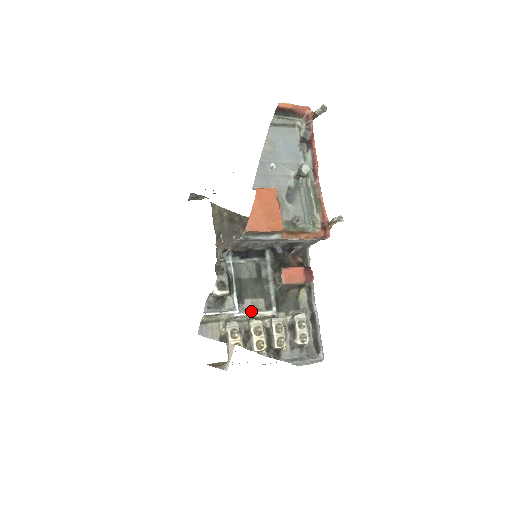
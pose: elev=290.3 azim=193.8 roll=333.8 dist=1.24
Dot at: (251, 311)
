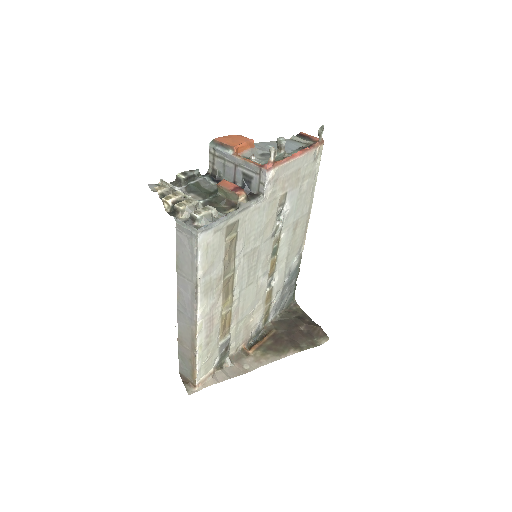
Dot at: (187, 196)
